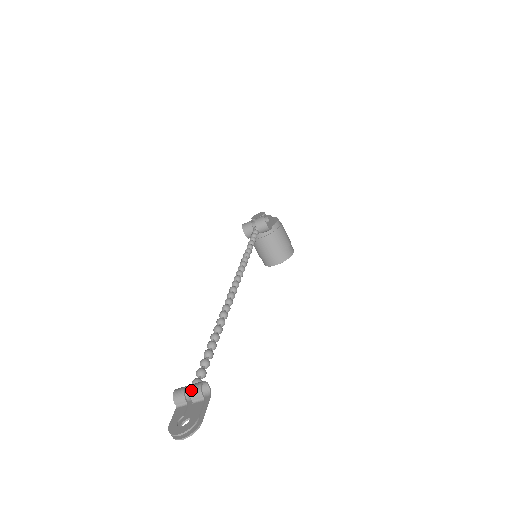
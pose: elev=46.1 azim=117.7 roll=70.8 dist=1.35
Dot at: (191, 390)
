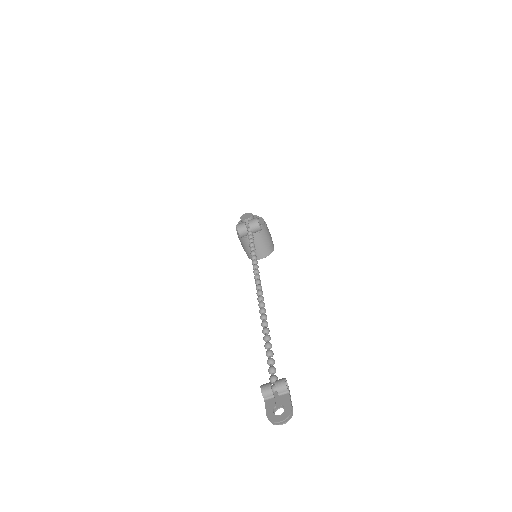
Dot at: (277, 386)
